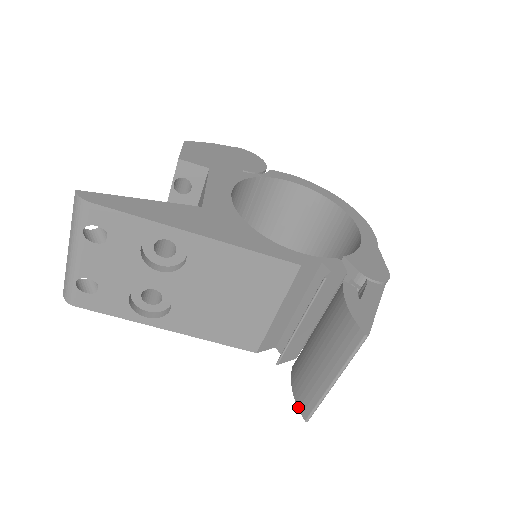
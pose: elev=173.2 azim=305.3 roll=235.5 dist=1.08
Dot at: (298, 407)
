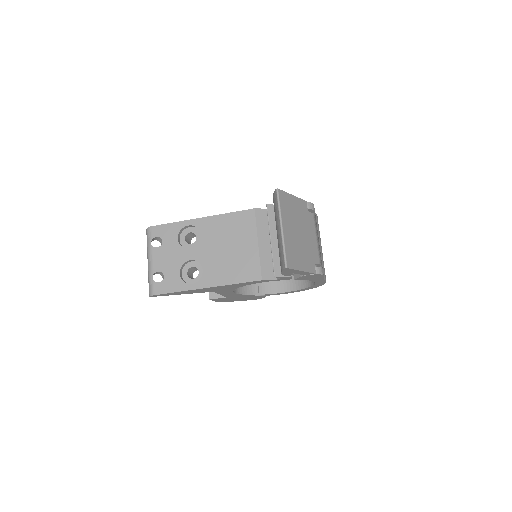
Dot at: (282, 270)
